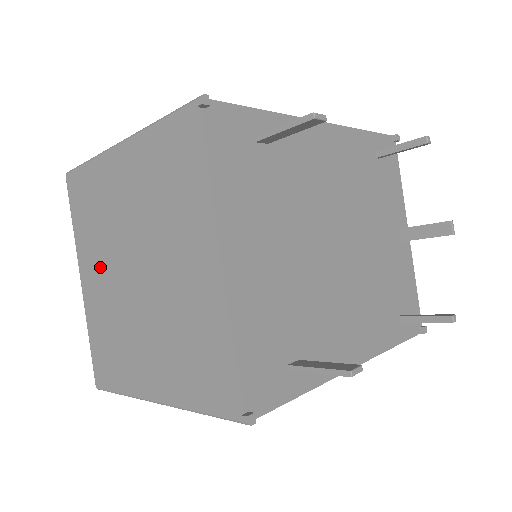
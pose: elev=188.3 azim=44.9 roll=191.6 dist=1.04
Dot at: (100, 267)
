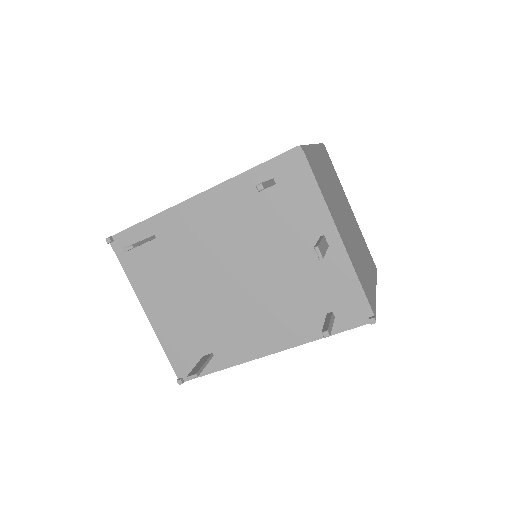
Dot at: occluded
